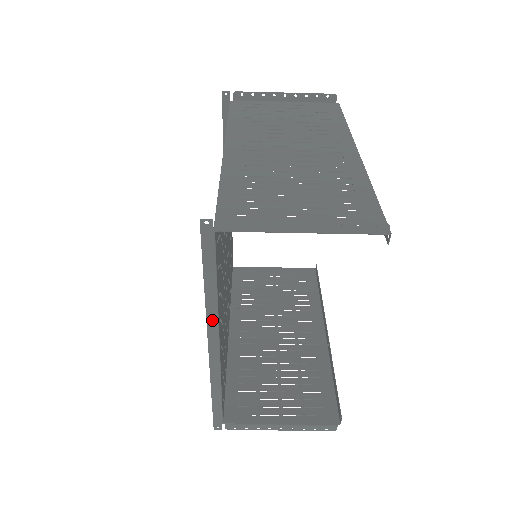
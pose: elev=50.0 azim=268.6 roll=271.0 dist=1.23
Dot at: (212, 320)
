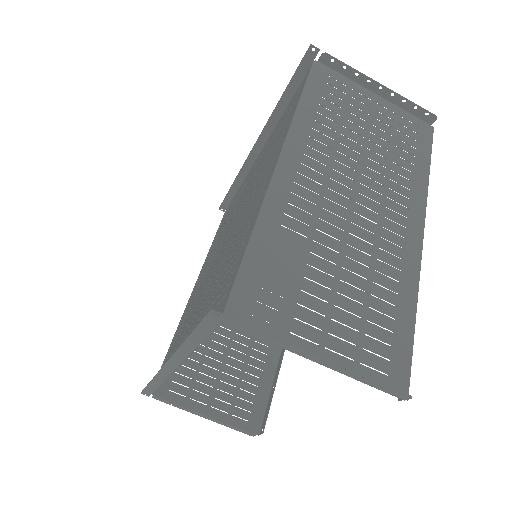
Dot at: (179, 357)
